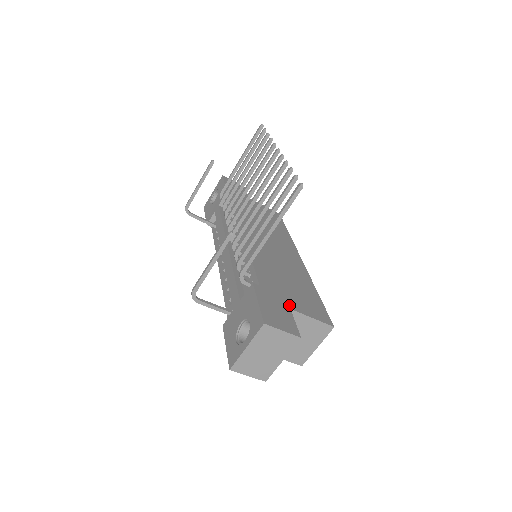
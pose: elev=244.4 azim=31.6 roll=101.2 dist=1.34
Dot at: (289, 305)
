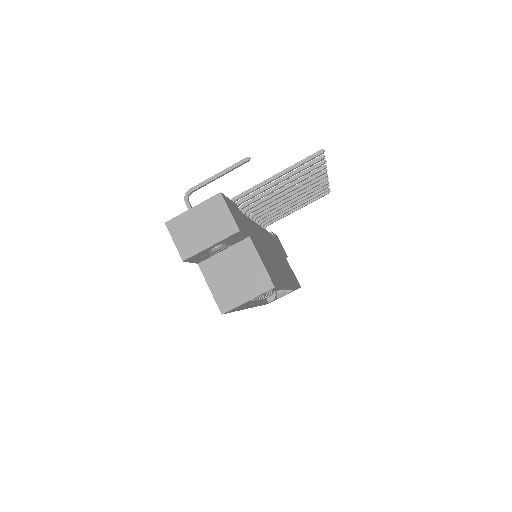
Dot at: (251, 237)
